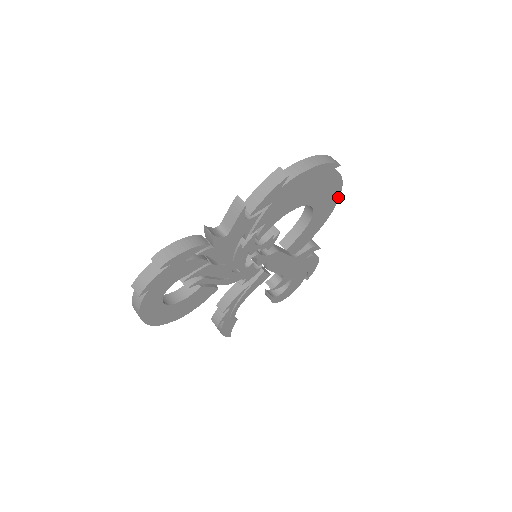
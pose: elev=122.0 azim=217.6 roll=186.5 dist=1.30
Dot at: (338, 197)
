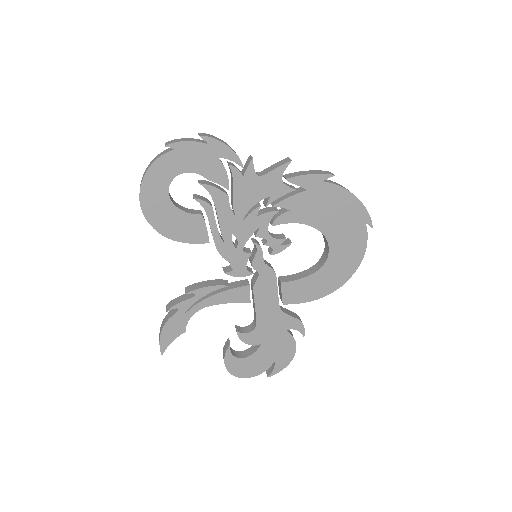
Dot at: (352, 273)
